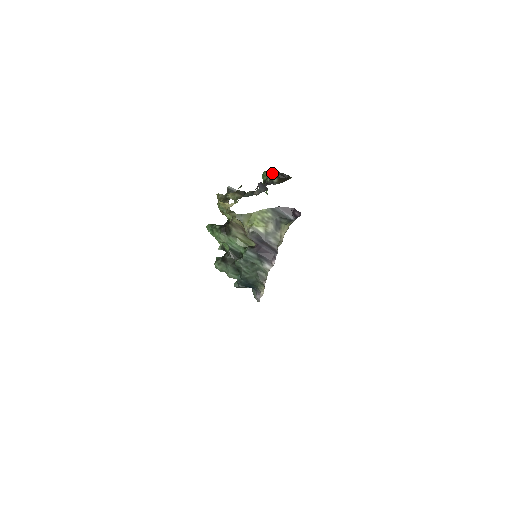
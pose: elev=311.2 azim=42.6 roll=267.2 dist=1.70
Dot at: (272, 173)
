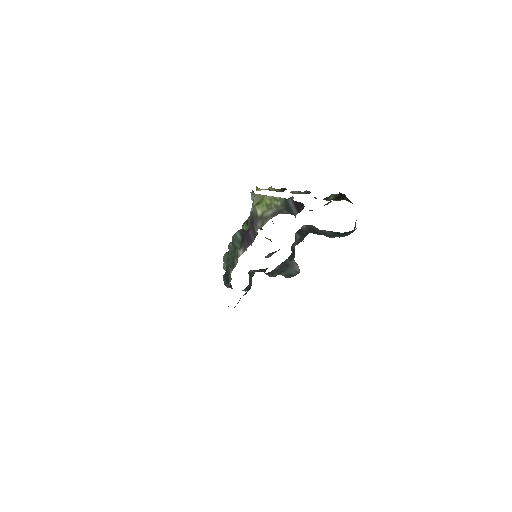
Dot at: occluded
